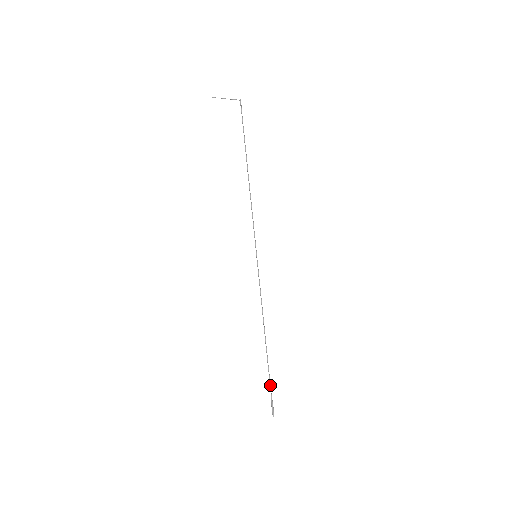
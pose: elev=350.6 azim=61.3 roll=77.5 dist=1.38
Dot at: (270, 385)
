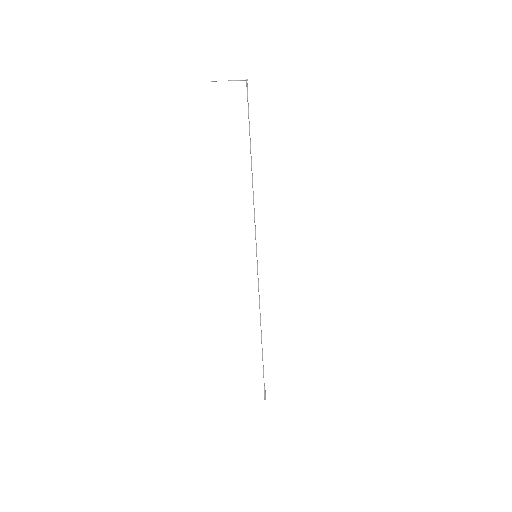
Dot at: (263, 374)
